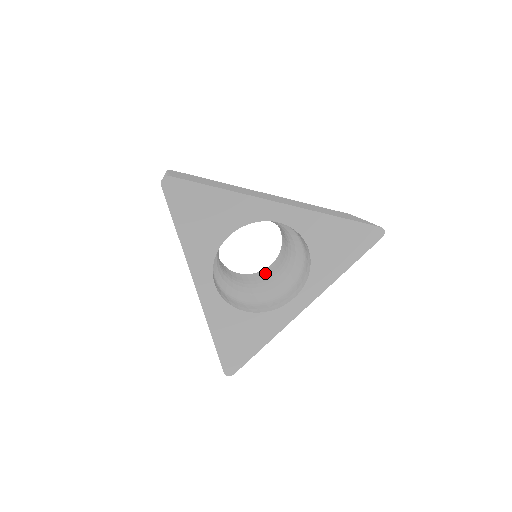
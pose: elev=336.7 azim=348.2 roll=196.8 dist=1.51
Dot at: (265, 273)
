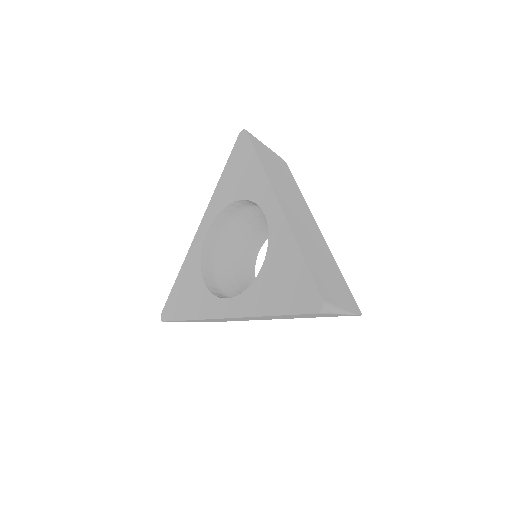
Dot at: occluded
